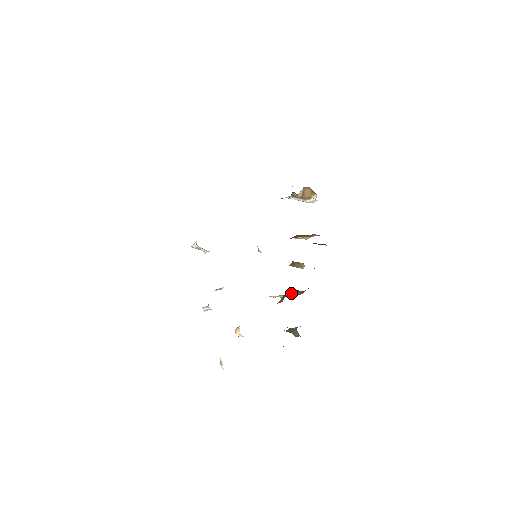
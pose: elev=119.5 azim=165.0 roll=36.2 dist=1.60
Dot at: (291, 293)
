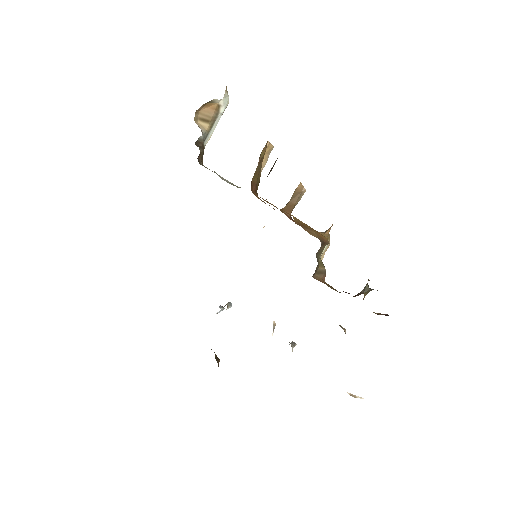
Dot at: (320, 254)
